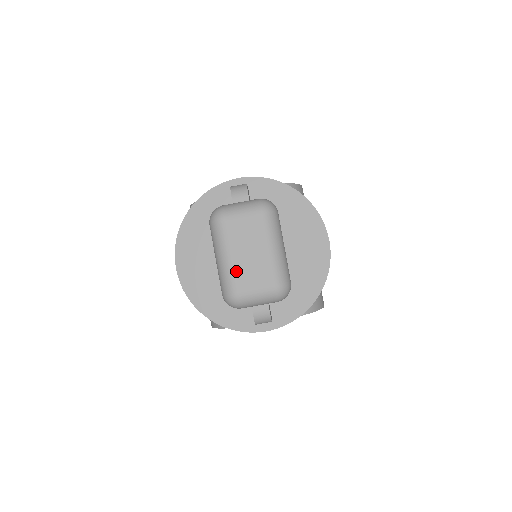
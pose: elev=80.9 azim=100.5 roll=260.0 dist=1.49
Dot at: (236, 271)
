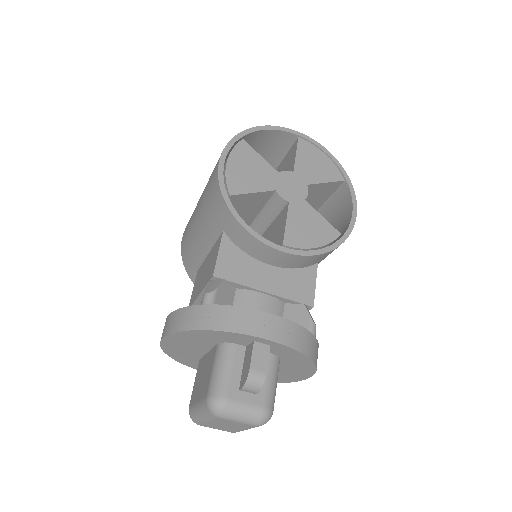
Dot at: (208, 424)
